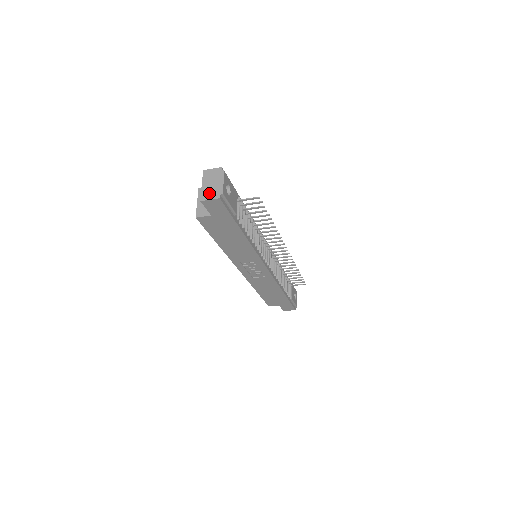
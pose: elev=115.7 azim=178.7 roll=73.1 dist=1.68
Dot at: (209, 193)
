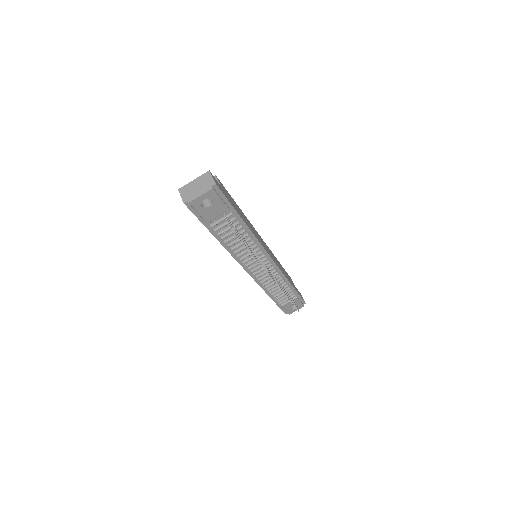
Dot at: (187, 191)
